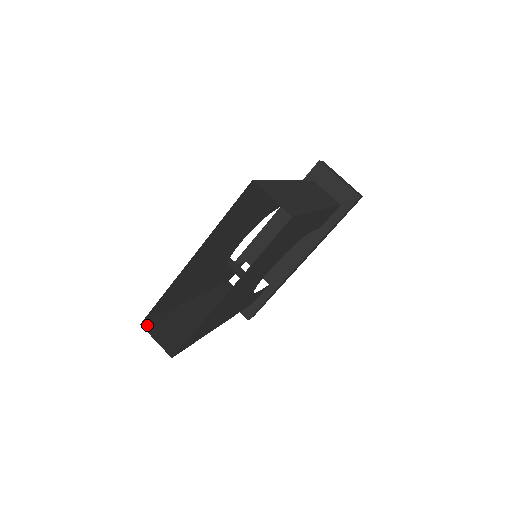
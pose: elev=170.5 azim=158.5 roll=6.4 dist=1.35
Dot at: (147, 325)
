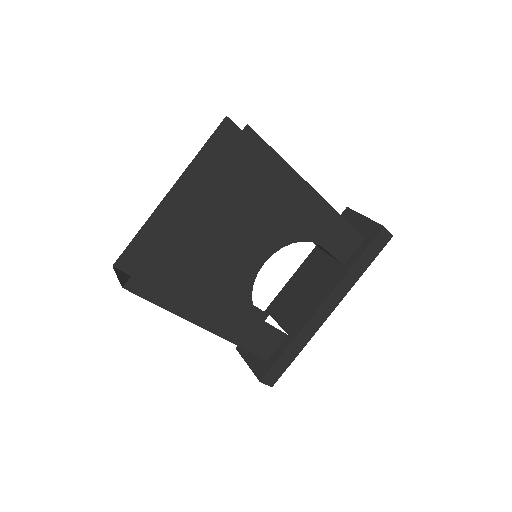
Dot at: (119, 271)
